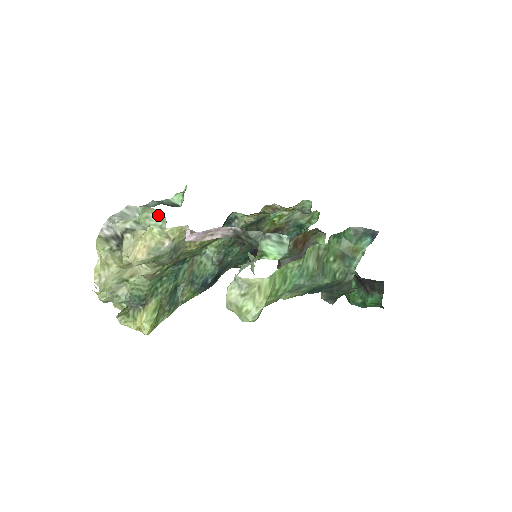
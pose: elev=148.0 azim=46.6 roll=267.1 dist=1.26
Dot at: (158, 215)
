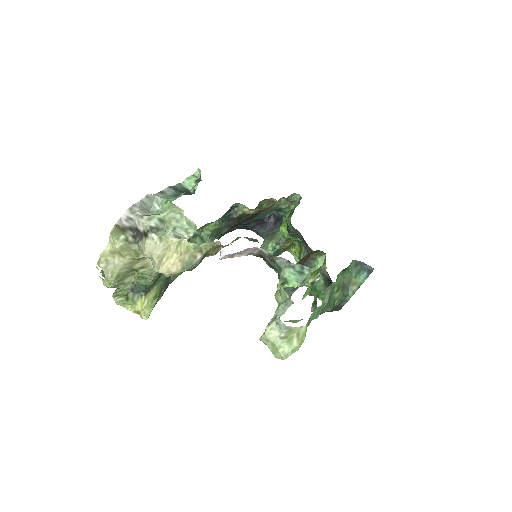
Dot at: (186, 218)
